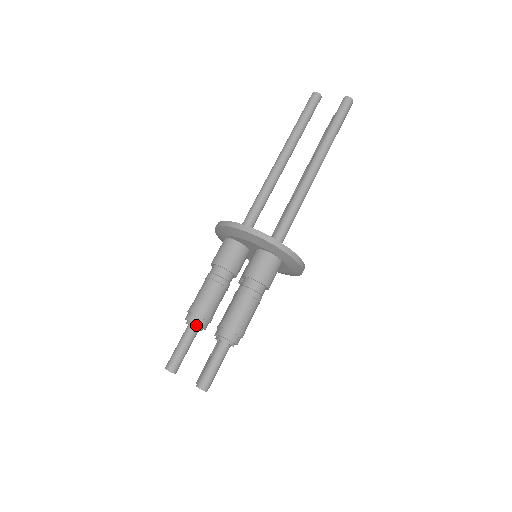
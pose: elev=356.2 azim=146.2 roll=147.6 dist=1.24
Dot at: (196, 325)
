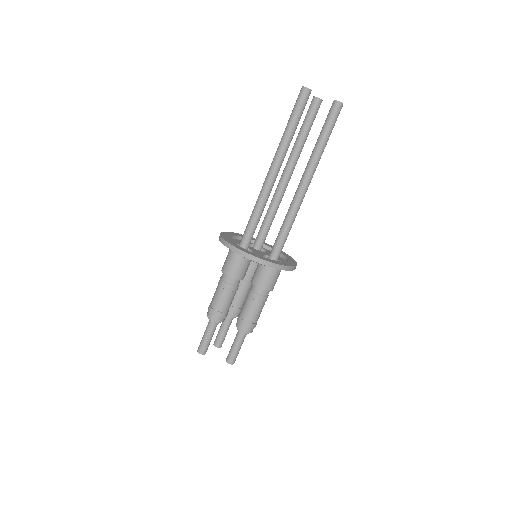
Dot at: (219, 322)
